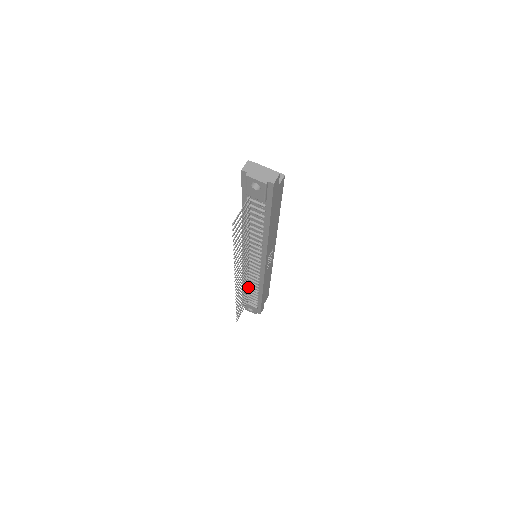
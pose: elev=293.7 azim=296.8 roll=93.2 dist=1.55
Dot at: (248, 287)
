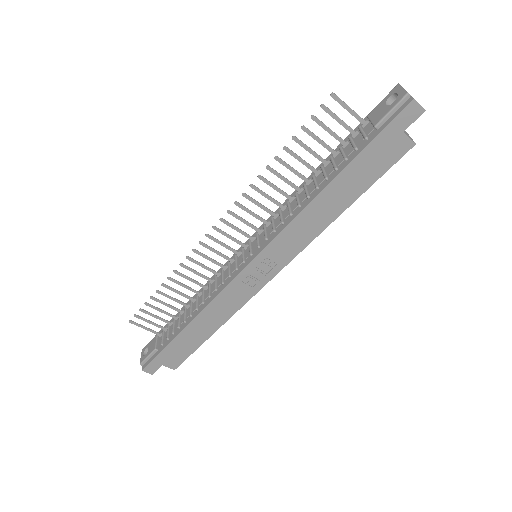
Dot at: (192, 303)
